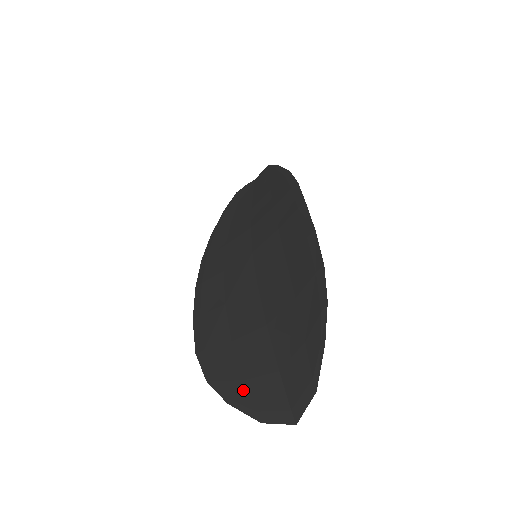
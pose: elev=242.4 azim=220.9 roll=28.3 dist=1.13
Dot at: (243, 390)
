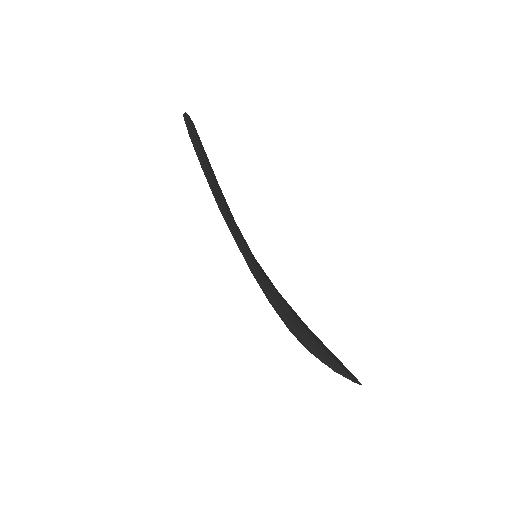
Dot at: occluded
